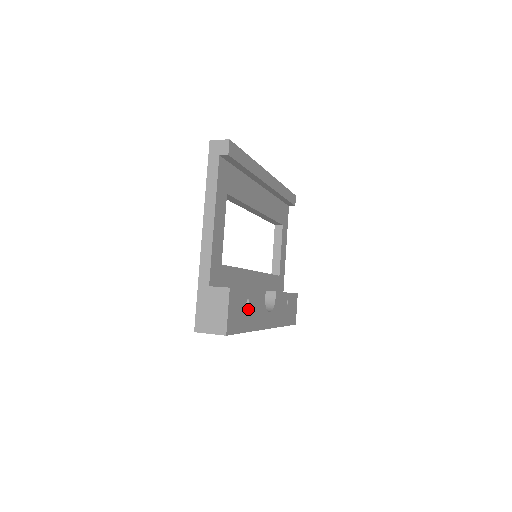
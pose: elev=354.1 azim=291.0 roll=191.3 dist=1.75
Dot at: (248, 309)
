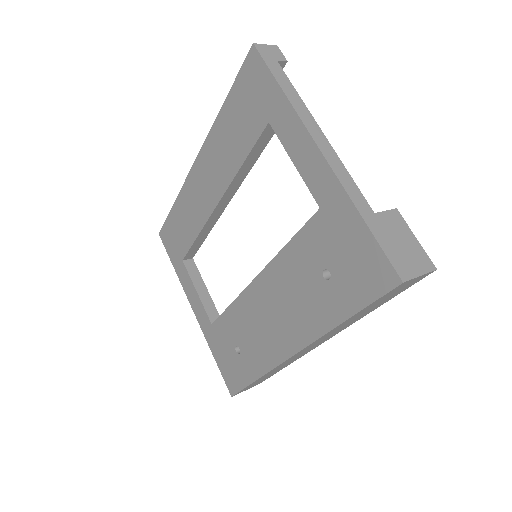
Dot at: occluded
